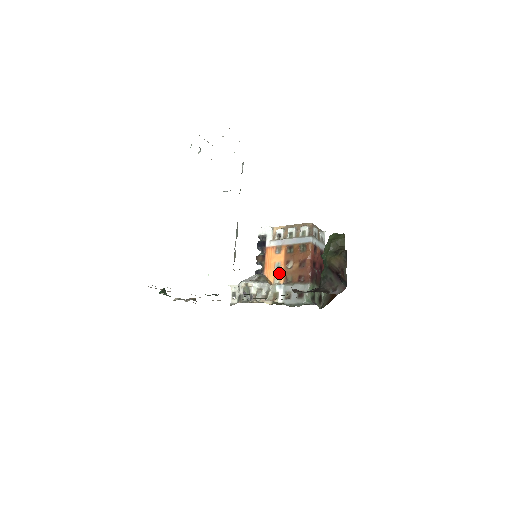
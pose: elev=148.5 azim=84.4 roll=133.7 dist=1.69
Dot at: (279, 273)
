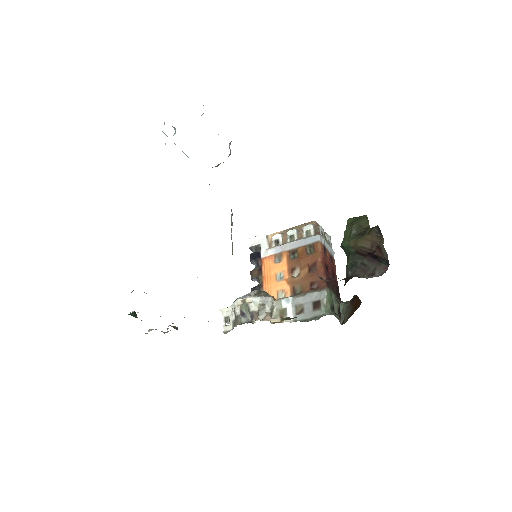
Dot at: (283, 285)
